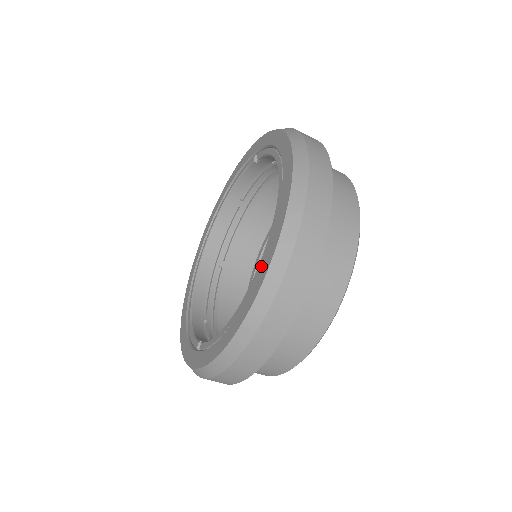
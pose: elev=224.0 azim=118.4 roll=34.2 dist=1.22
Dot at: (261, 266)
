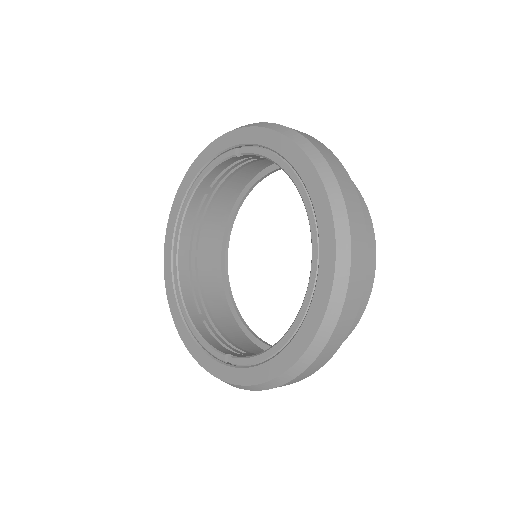
Dot at: (314, 297)
